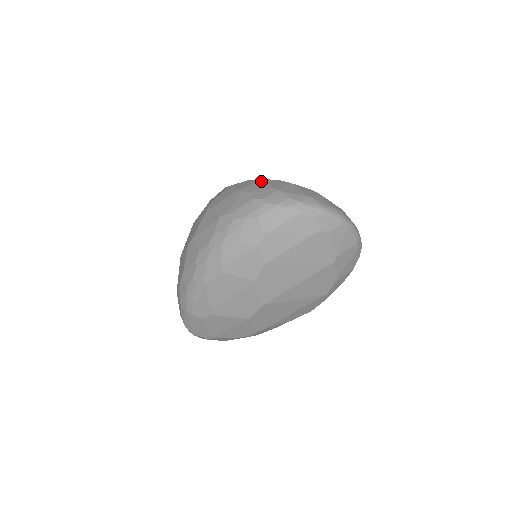
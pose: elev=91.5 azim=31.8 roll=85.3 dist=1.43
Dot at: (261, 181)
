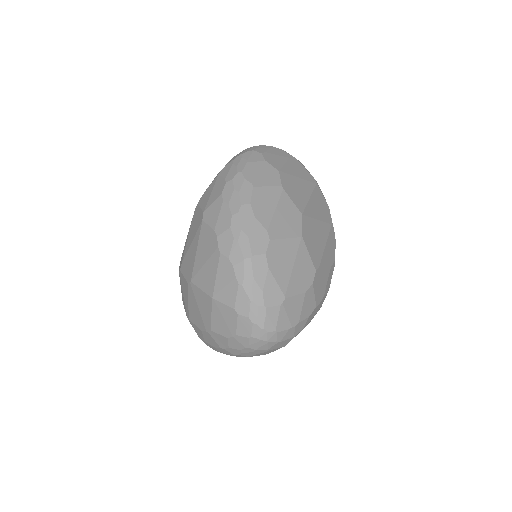
Dot at: occluded
